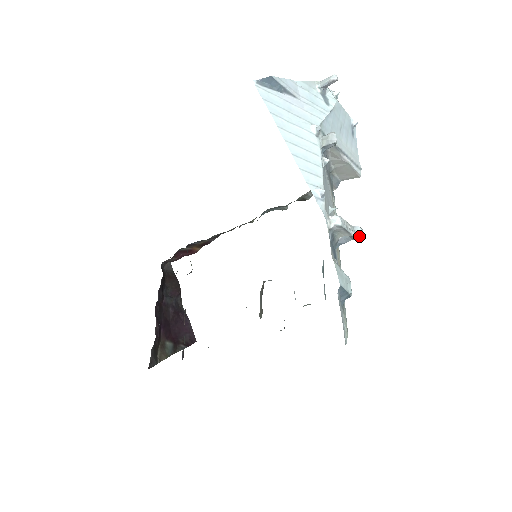
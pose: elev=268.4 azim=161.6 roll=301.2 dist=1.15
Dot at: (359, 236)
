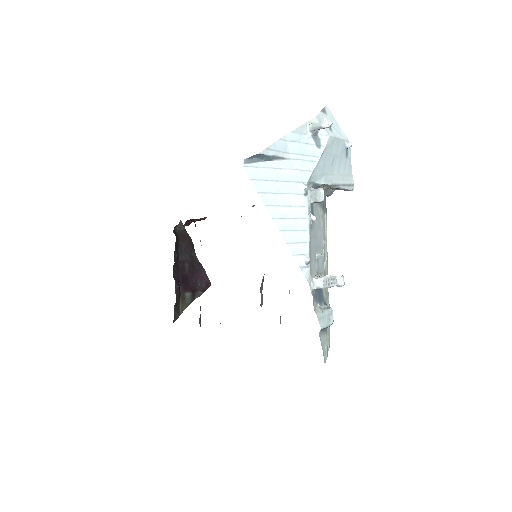
Dot at: (340, 286)
